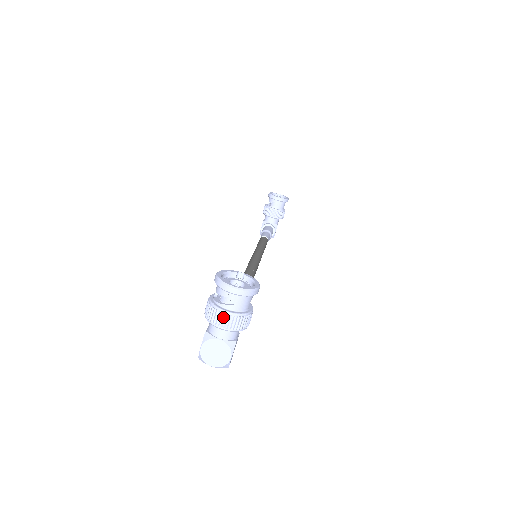
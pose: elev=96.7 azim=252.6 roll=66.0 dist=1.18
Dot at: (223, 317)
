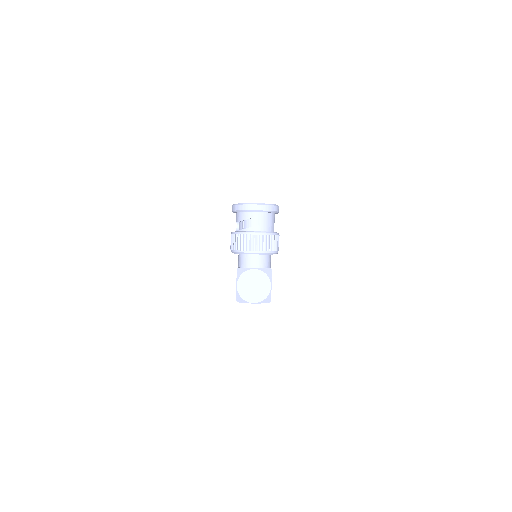
Dot at: (252, 239)
